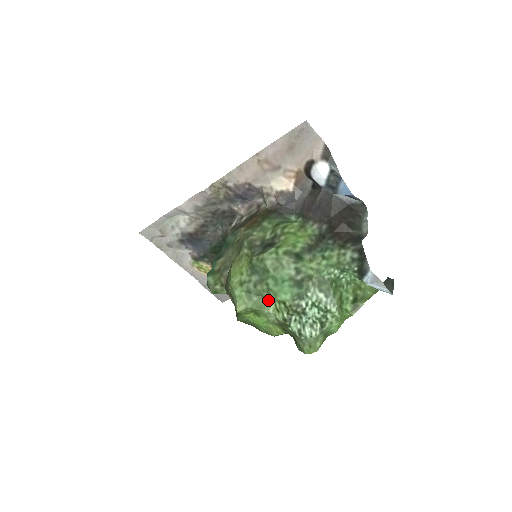
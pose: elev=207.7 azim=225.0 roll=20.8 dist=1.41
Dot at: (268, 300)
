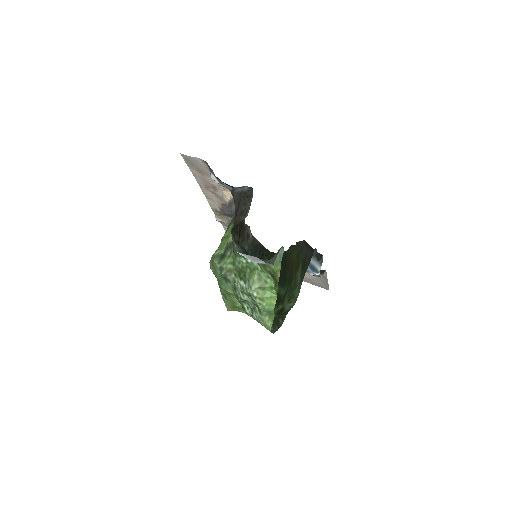
Dot at: (234, 296)
